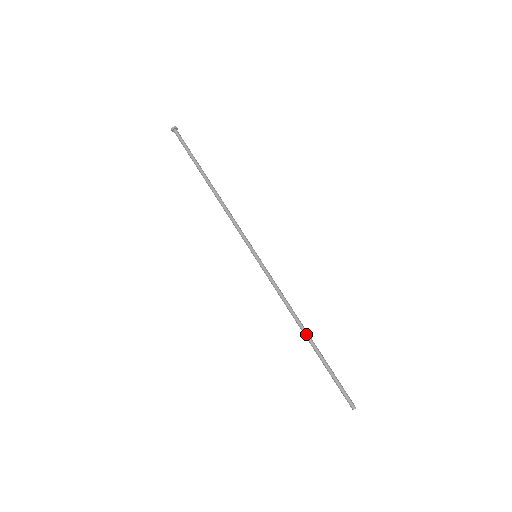
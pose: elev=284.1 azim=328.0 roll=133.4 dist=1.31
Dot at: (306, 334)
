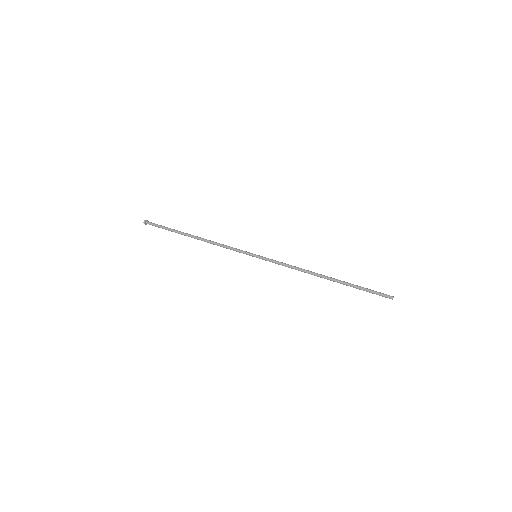
Dot at: (325, 277)
